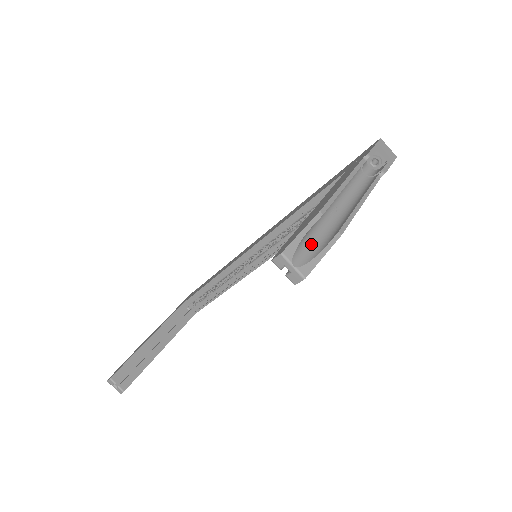
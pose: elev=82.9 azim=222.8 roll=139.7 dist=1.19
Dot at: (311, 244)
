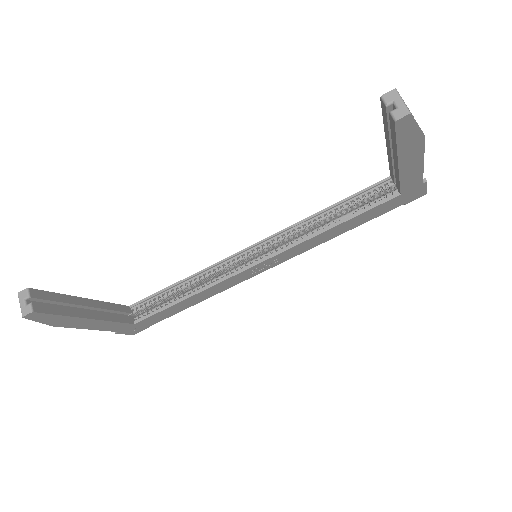
Dot at: occluded
